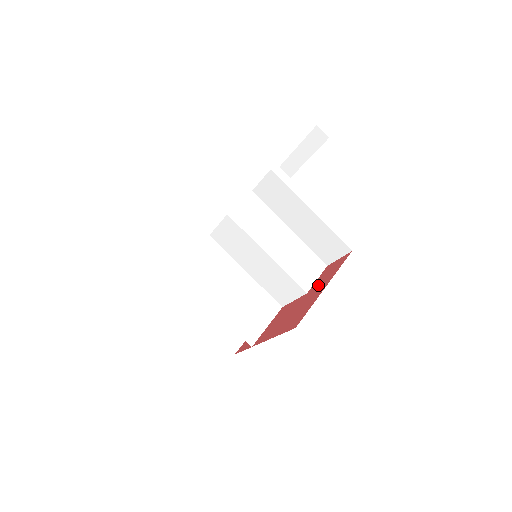
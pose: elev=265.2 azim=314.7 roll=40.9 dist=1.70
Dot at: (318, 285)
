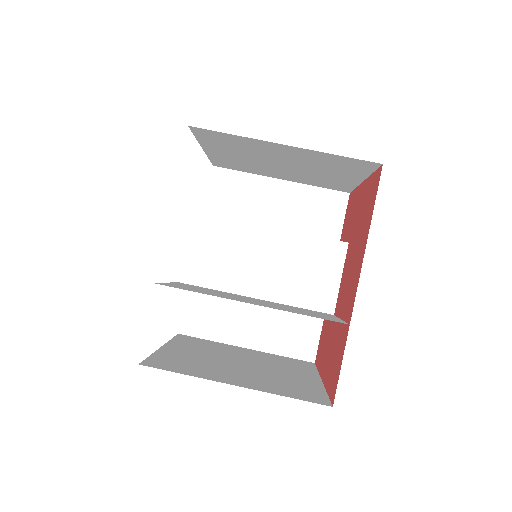
Dot at: (352, 218)
